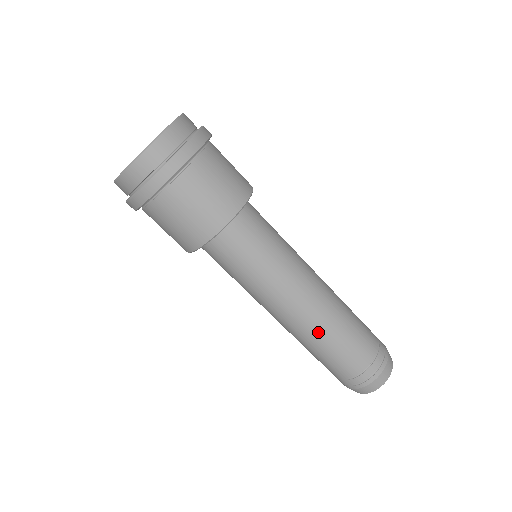
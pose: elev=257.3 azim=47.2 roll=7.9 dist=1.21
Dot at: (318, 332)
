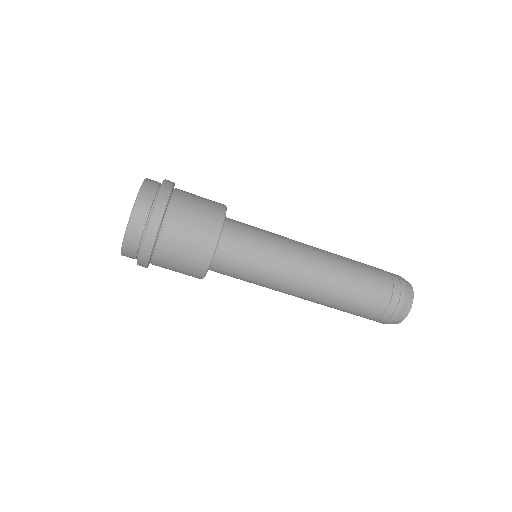
Dot at: (340, 266)
